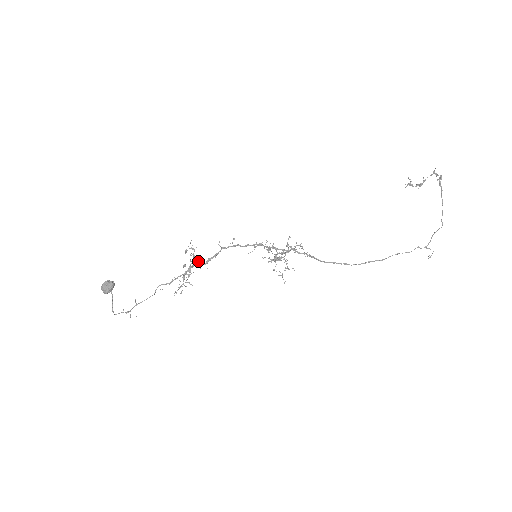
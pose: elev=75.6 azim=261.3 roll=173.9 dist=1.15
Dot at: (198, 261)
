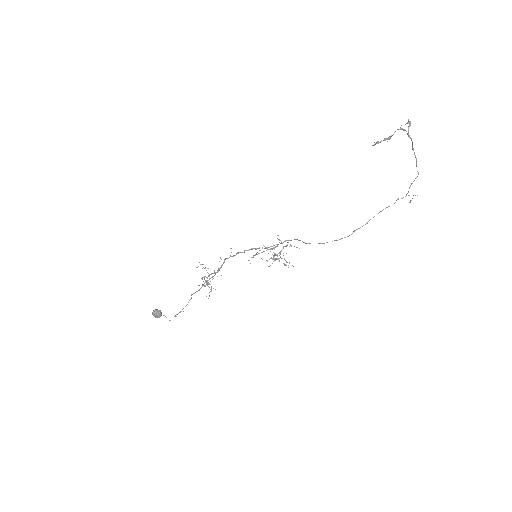
Dot at: (212, 277)
